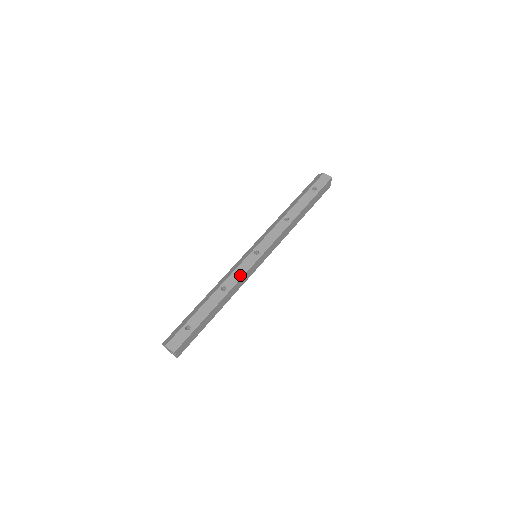
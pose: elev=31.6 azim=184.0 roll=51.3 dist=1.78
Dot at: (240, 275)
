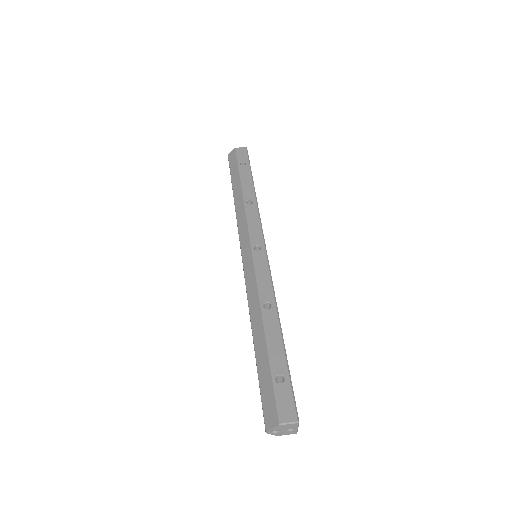
Dot at: (268, 280)
